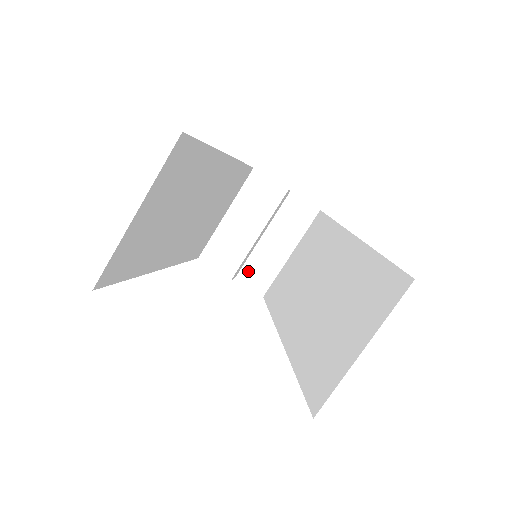
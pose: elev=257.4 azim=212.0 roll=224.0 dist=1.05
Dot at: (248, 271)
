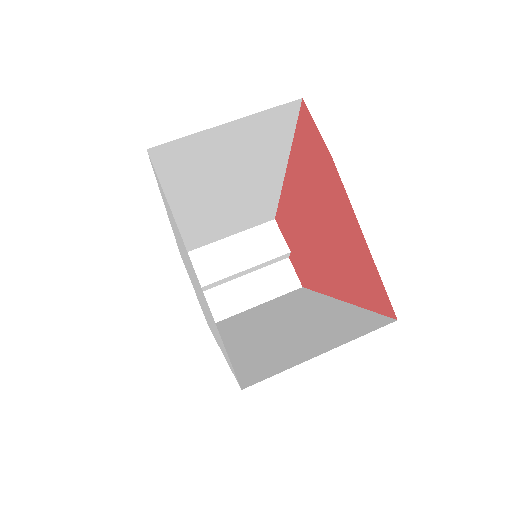
Dot at: (211, 296)
